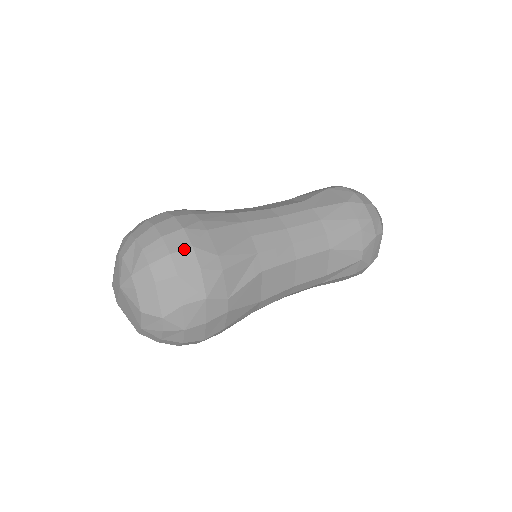
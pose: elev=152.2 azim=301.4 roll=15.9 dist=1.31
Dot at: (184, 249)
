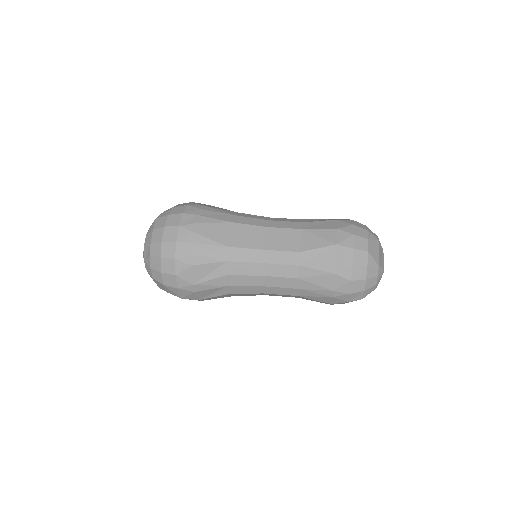
Dot at: (170, 274)
